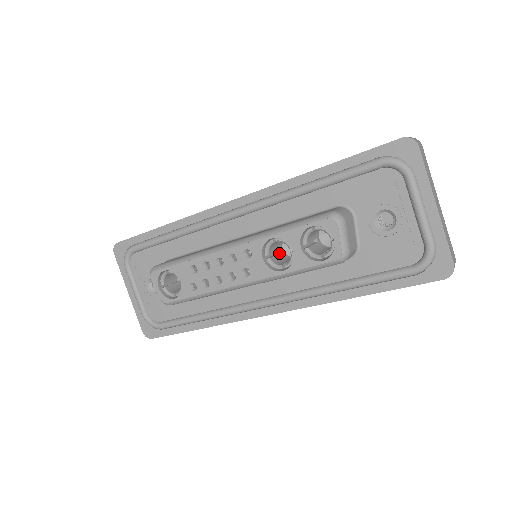
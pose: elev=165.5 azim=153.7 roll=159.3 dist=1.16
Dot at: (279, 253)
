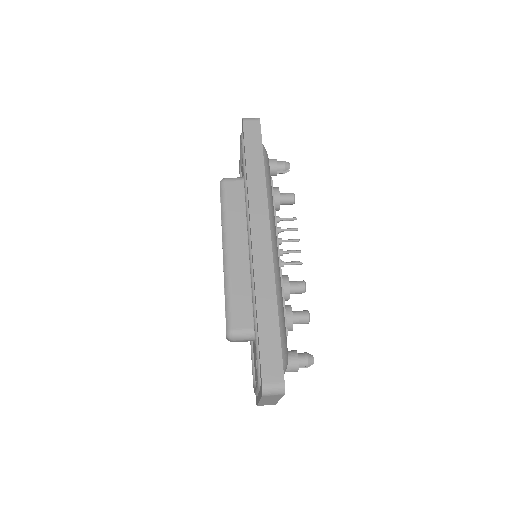
Dot at: occluded
